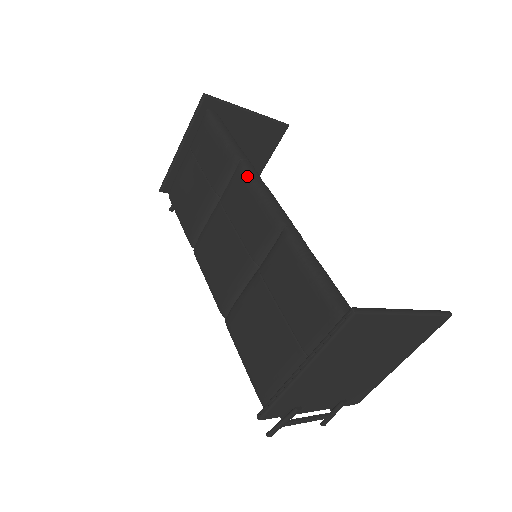
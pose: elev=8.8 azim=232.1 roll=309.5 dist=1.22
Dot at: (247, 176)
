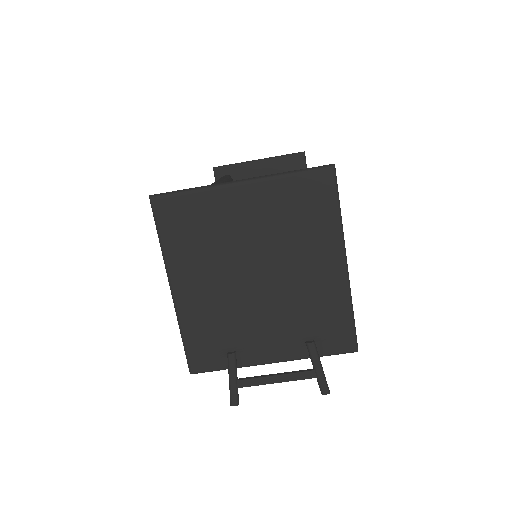
Dot at: occluded
